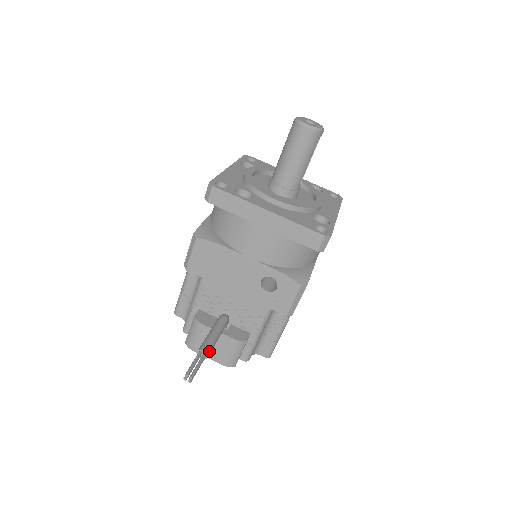
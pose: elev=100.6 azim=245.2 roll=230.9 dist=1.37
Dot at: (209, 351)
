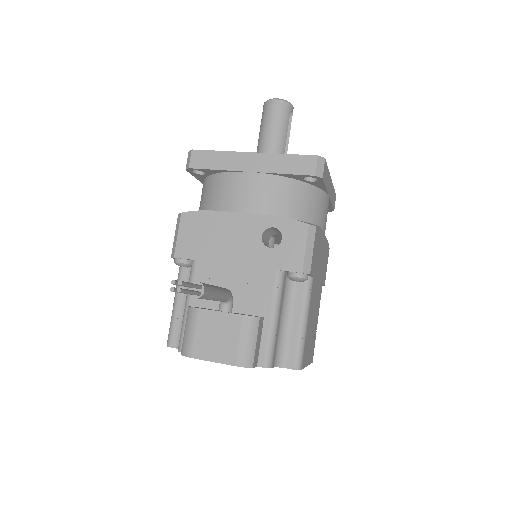
Dot at: (206, 286)
